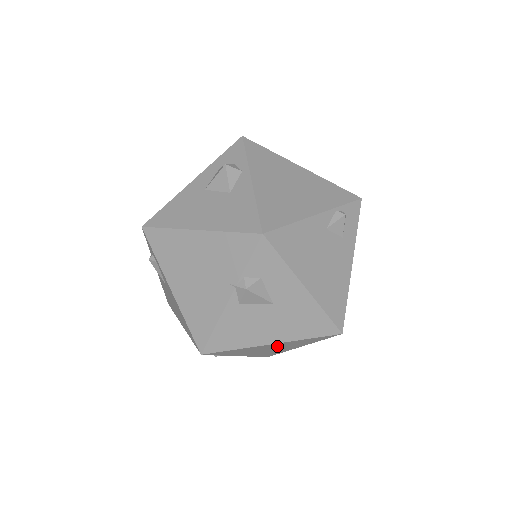
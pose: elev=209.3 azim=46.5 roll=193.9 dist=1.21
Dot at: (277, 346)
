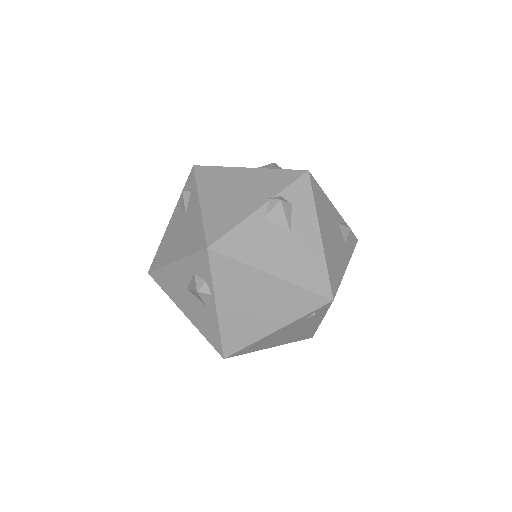
Dot at: (267, 296)
